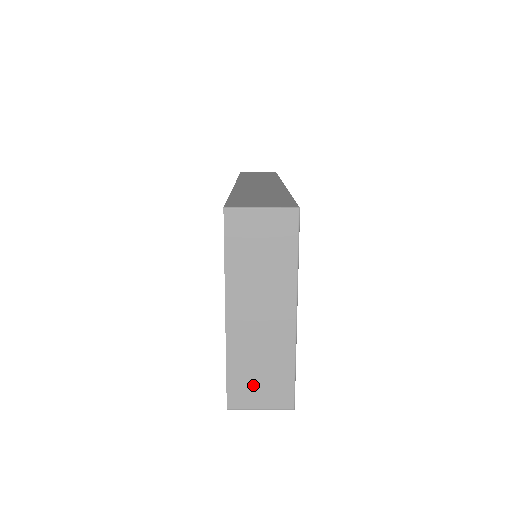
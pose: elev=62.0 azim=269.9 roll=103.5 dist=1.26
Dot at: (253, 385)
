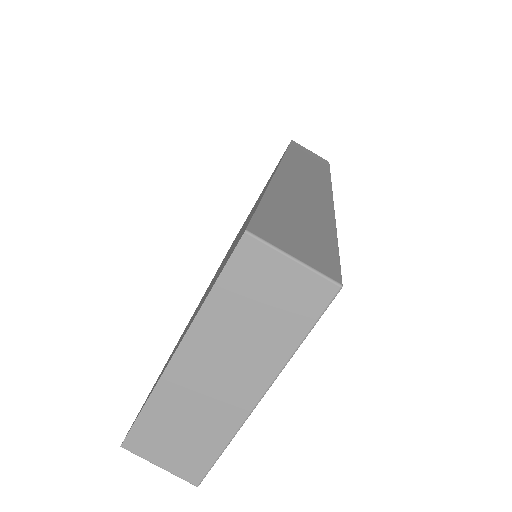
Dot at: (165, 440)
